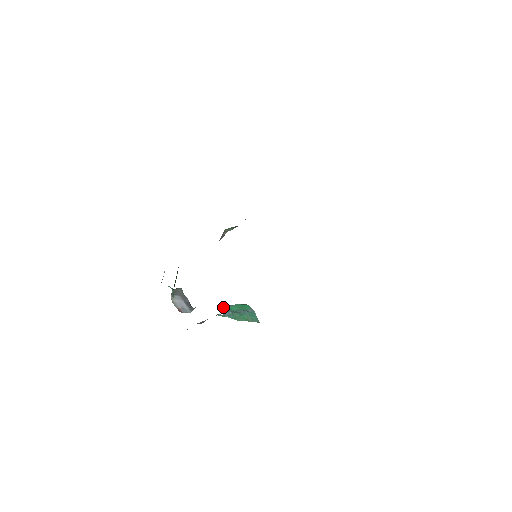
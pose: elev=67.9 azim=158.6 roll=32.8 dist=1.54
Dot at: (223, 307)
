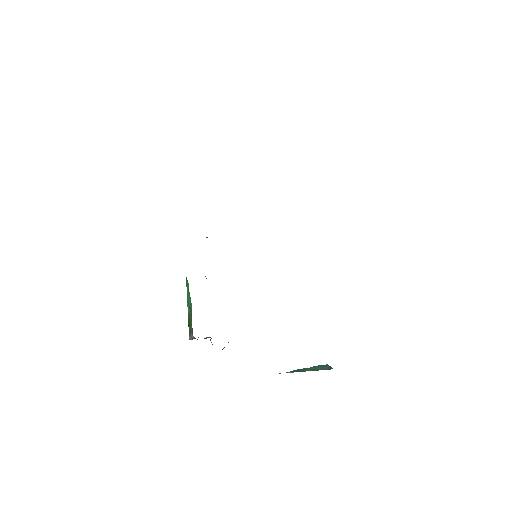
Dot at: occluded
